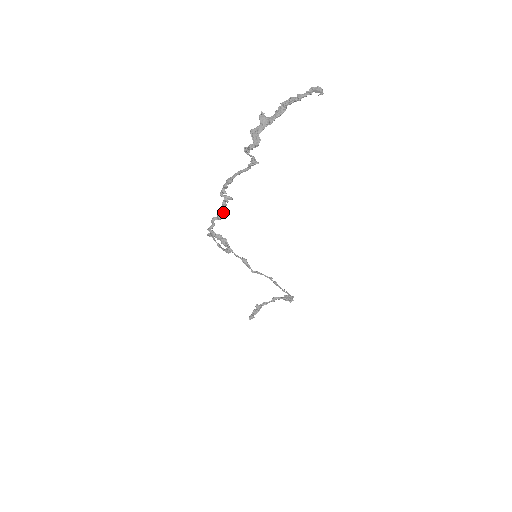
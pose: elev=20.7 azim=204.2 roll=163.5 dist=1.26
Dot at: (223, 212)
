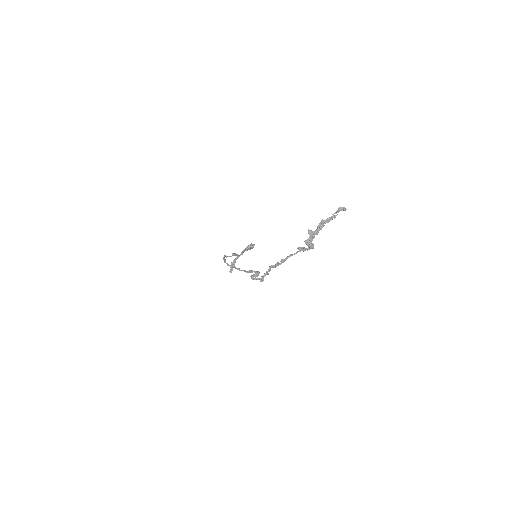
Dot at: occluded
